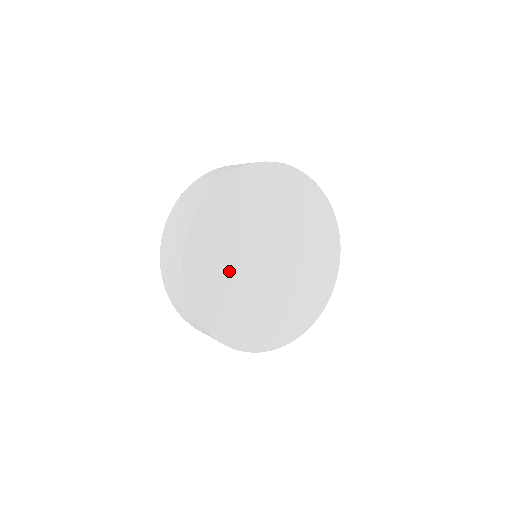
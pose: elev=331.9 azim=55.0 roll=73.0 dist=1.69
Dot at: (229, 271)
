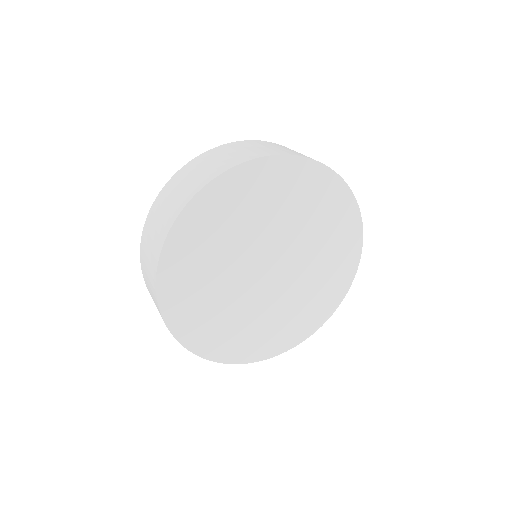
Dot at: (219, 298)
